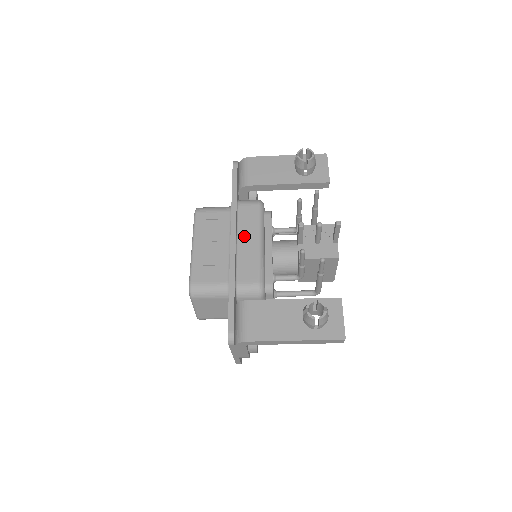
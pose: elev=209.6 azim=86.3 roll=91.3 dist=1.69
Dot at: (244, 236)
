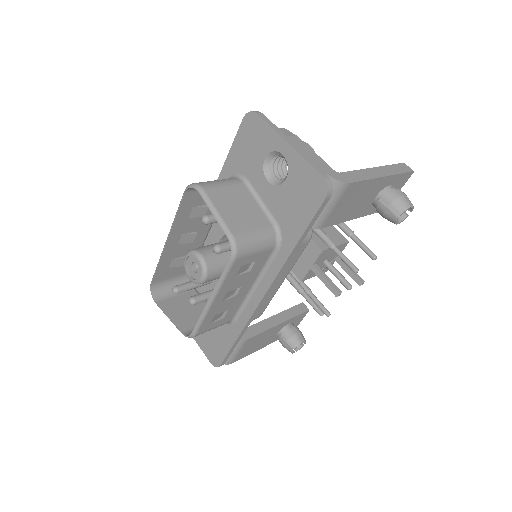
Dot at: occluded
